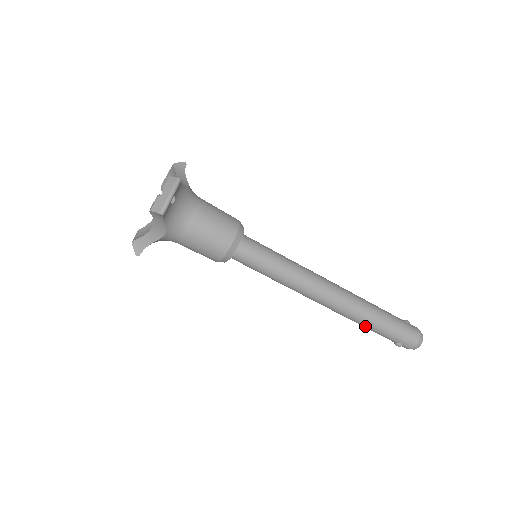
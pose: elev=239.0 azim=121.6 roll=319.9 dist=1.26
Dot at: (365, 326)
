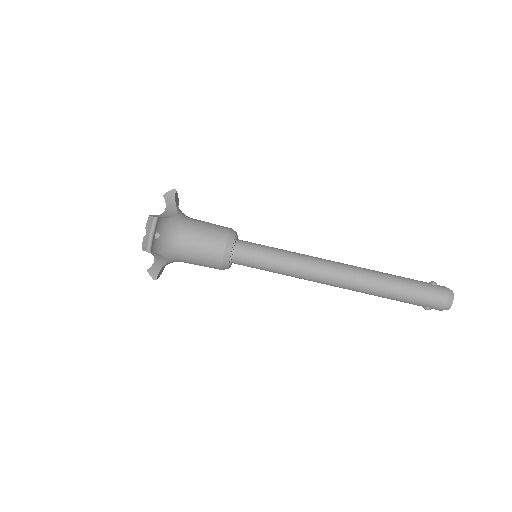
Dot at: (383, 297)
